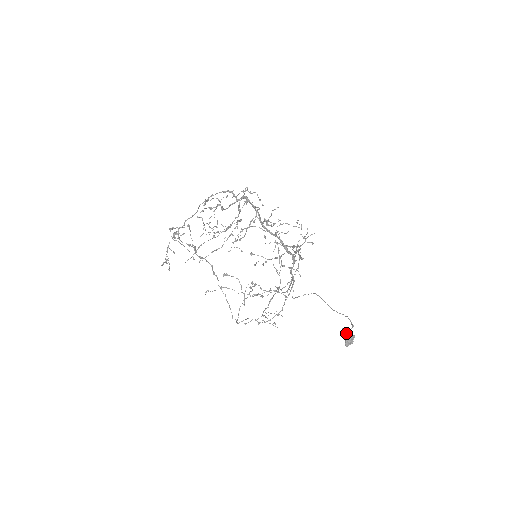
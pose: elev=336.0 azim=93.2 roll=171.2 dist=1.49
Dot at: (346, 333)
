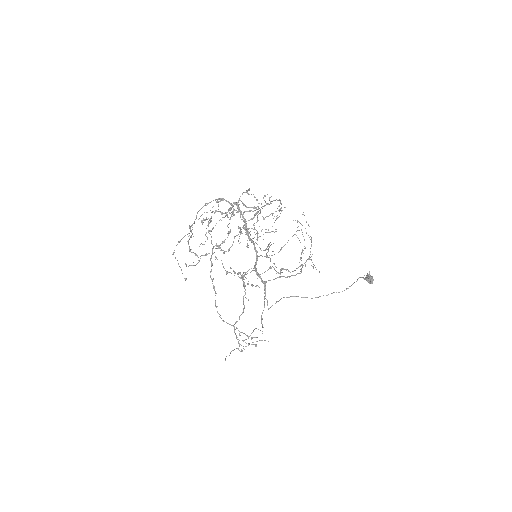
Dot at: (368, 274)
